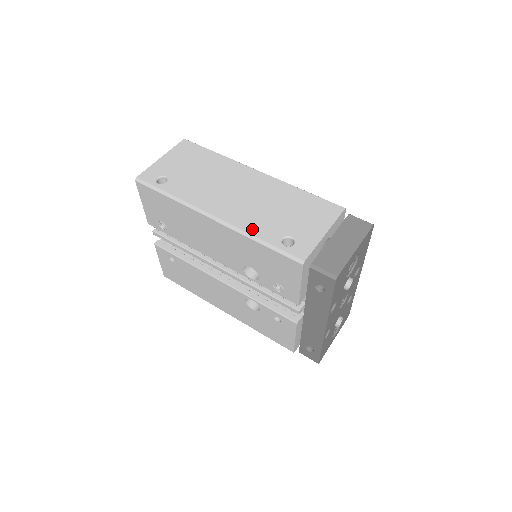
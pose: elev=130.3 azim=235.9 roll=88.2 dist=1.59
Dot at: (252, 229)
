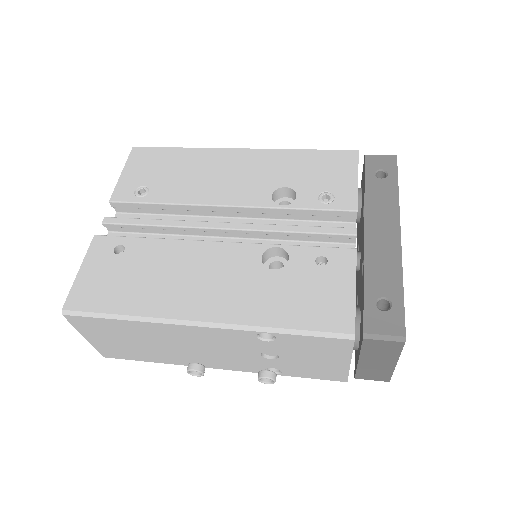
Dot at: occluded
